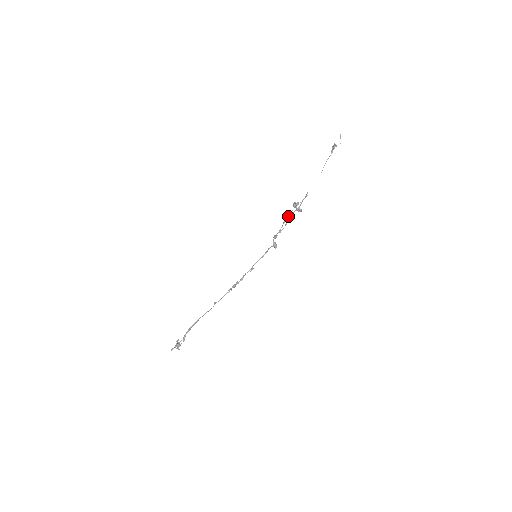
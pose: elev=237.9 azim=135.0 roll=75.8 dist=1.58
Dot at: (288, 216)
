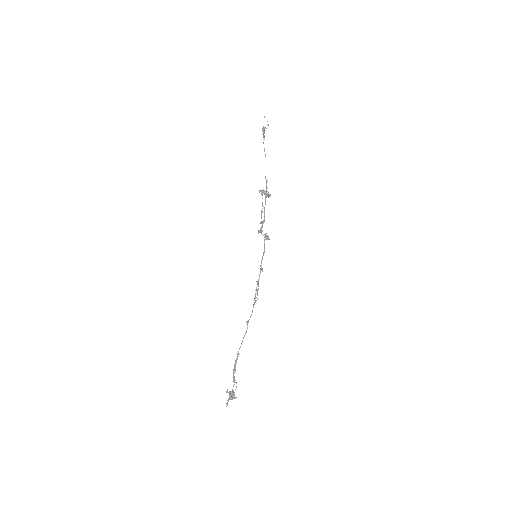
Dot at: (262, 205)
